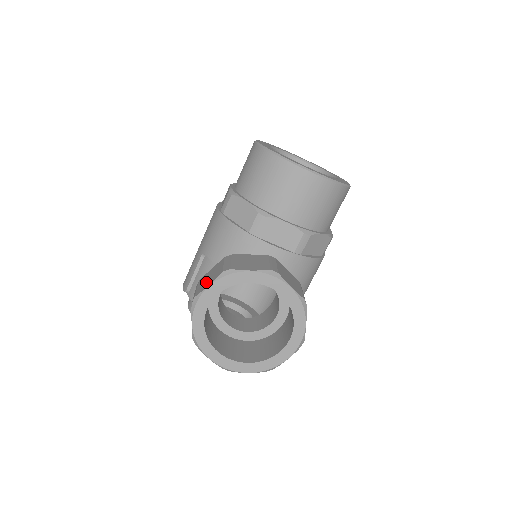
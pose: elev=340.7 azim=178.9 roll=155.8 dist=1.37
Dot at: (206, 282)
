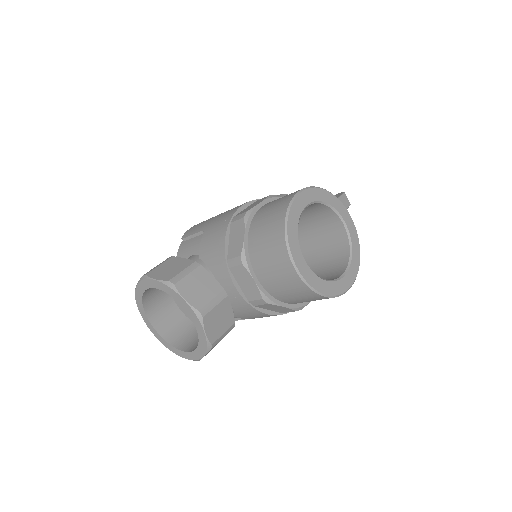
Dot at: (162, 271)
